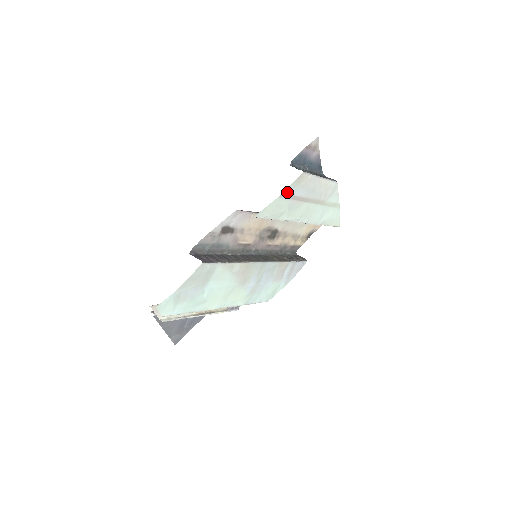
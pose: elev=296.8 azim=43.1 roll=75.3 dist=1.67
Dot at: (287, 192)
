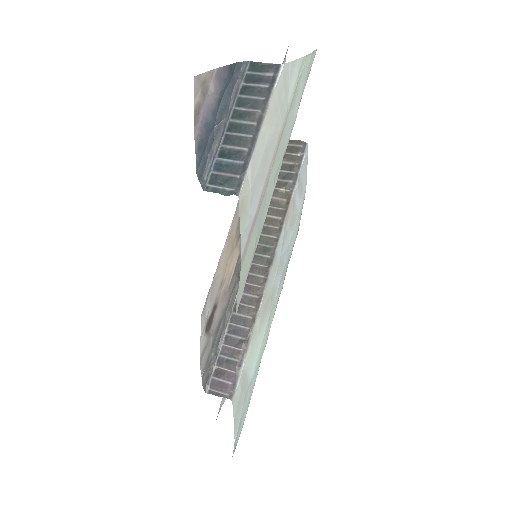
Dot at: (243, 245)
